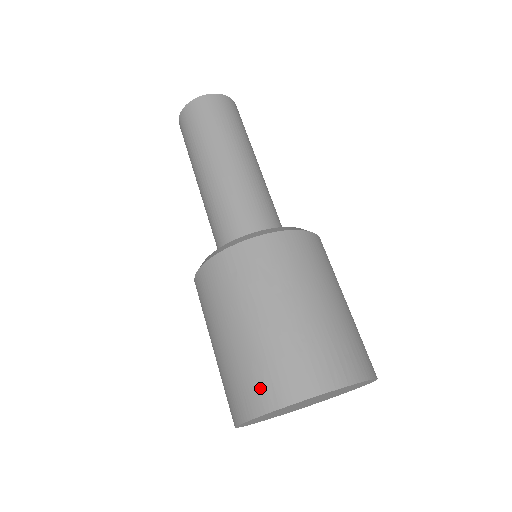
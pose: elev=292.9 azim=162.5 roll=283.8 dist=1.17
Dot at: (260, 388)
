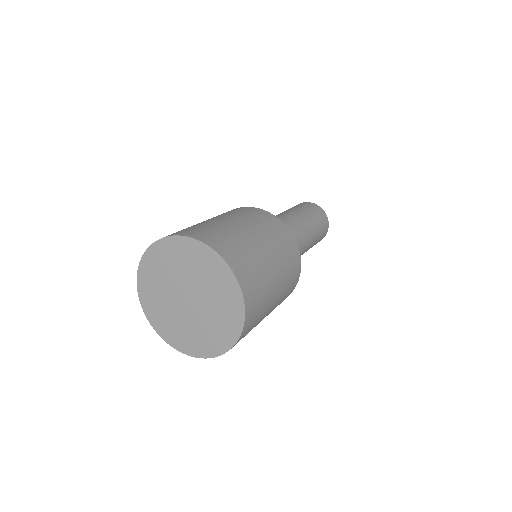
Dot at: (189, 230)
